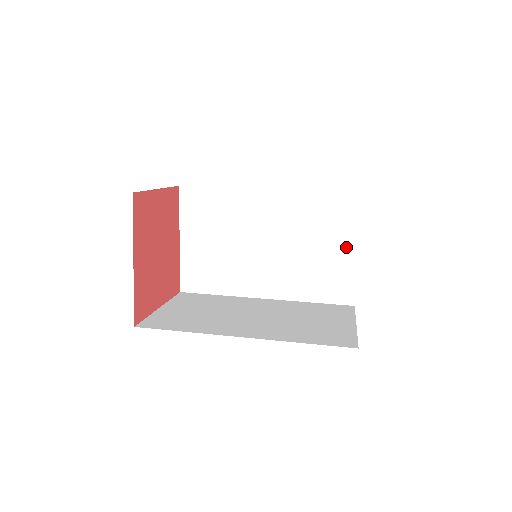
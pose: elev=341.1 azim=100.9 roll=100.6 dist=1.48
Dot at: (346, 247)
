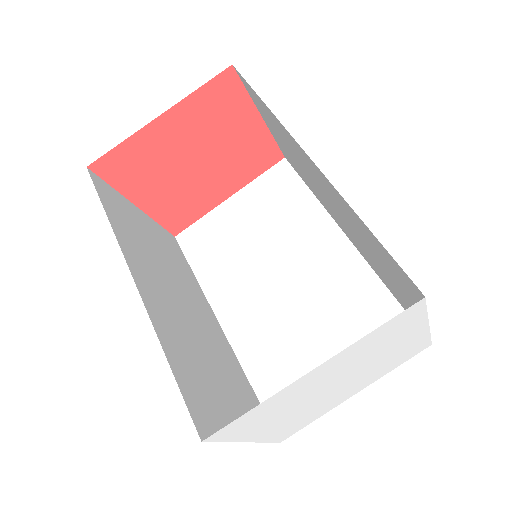
Dot at: occluded
